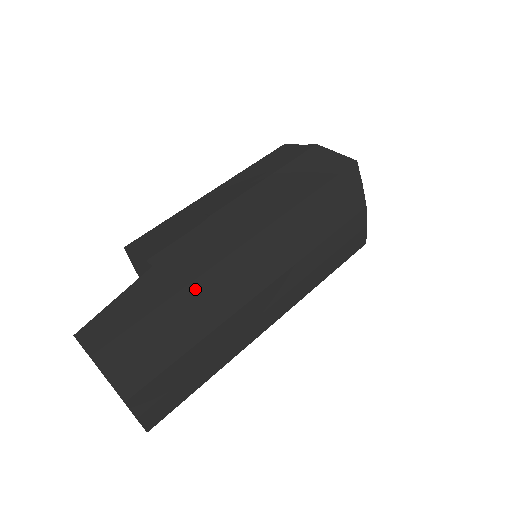
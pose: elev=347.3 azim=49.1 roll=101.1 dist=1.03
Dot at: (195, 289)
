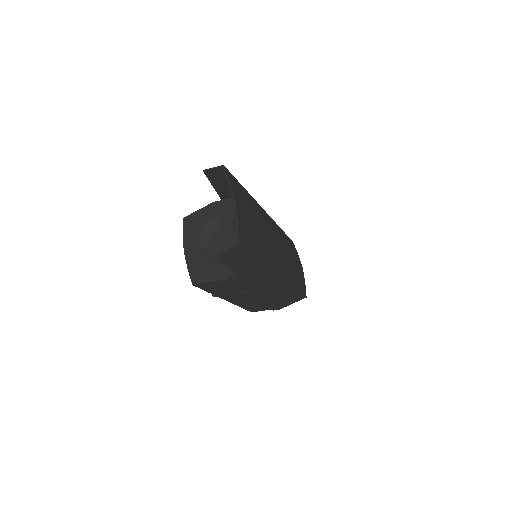
Dot at: (253, 200)
